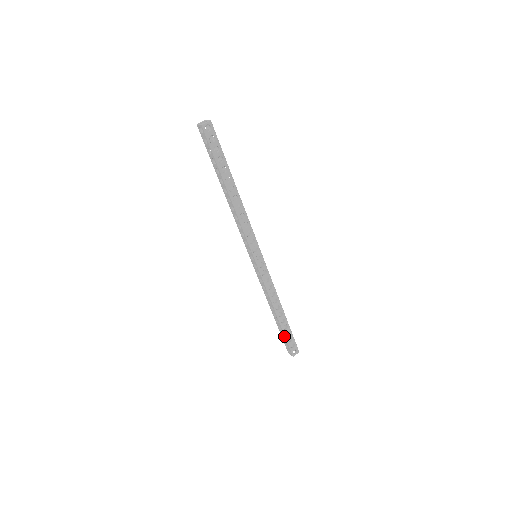
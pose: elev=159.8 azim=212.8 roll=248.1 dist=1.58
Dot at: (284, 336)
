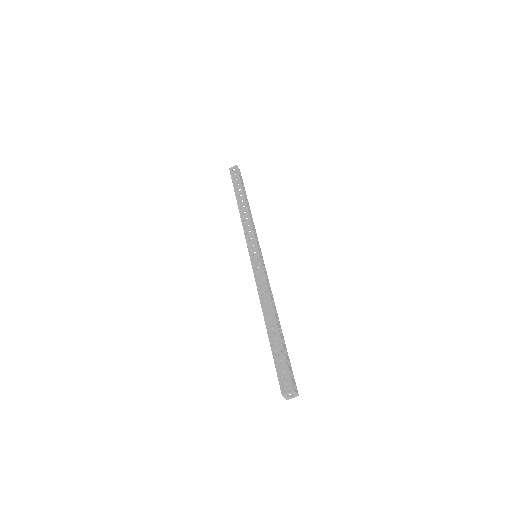
Dot at: (273, 356)
